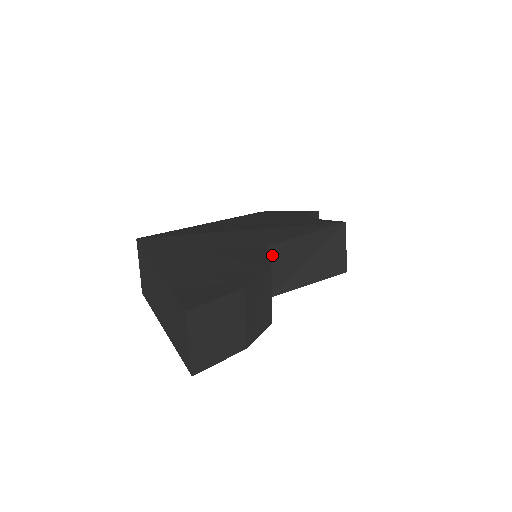
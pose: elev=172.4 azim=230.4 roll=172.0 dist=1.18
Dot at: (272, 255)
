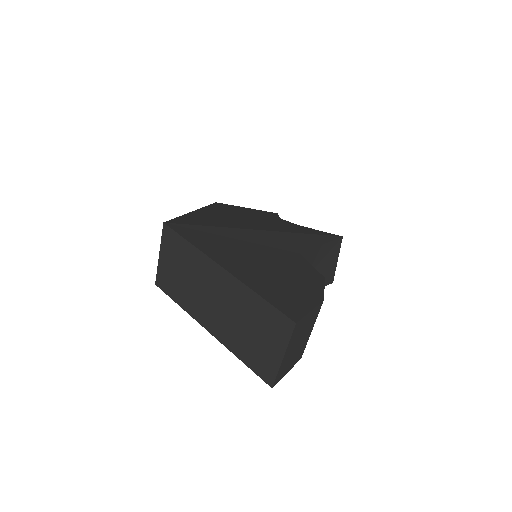
Dot at: occluded
